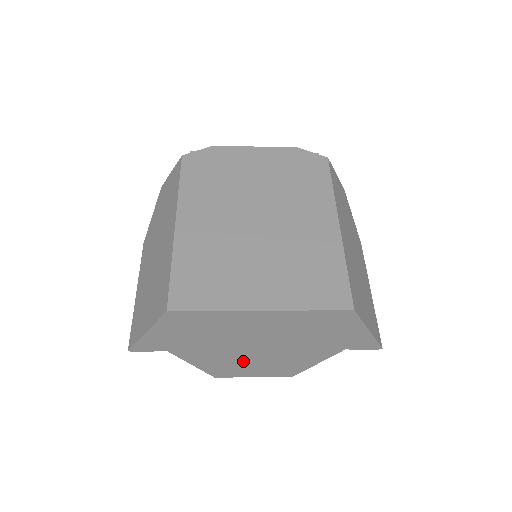
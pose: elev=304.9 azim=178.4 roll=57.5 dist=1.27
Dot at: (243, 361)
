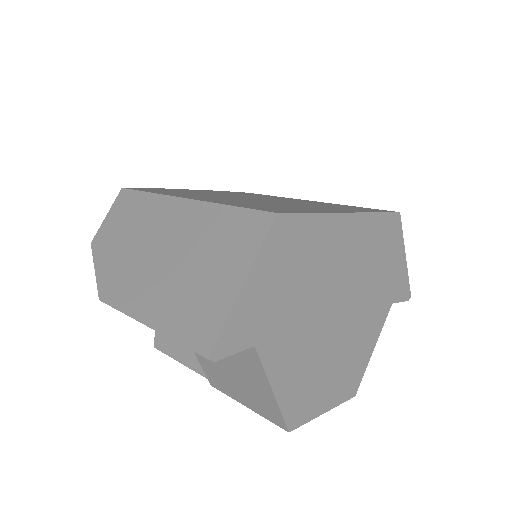
Dot at: (321, 360)
